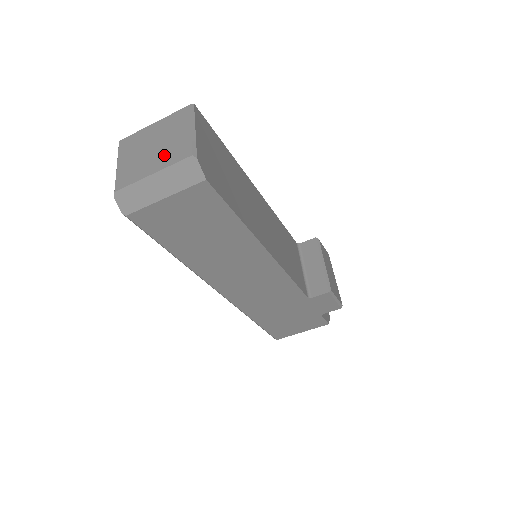
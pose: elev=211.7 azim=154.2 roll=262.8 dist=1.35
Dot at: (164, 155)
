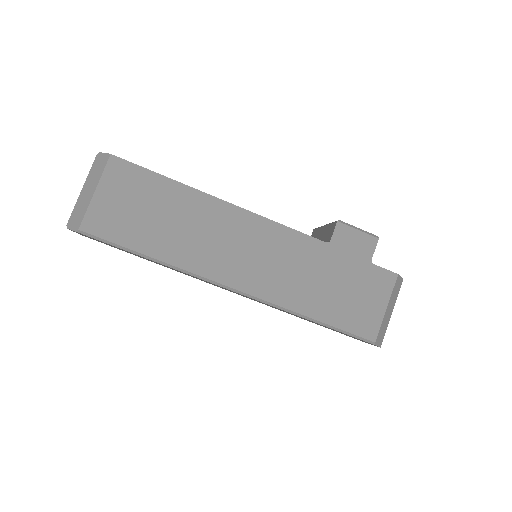
Dot at: occluded
